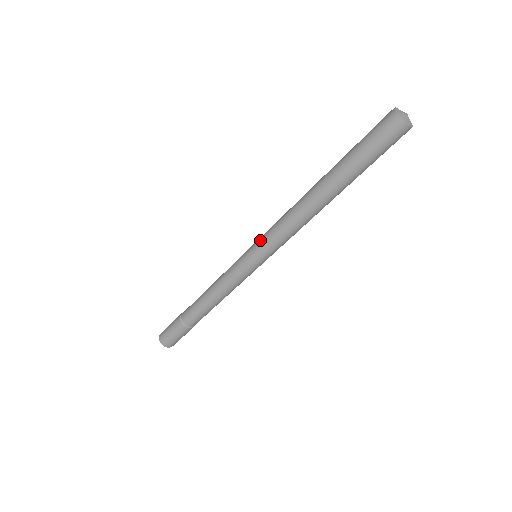
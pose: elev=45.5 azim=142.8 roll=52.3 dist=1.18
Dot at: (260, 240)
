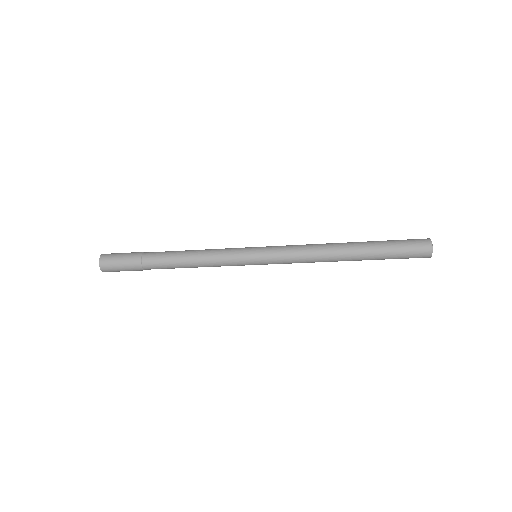
Dot at: (273, 259)
